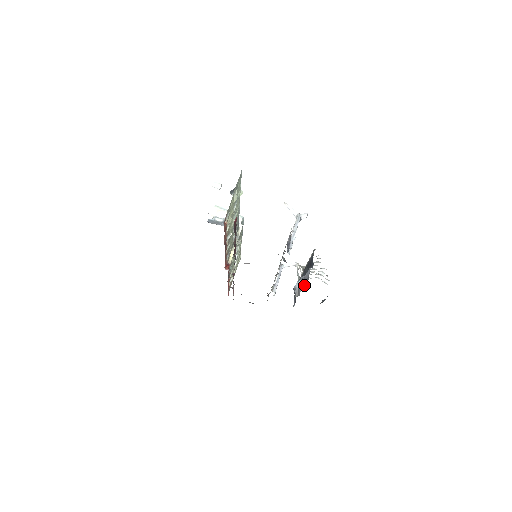
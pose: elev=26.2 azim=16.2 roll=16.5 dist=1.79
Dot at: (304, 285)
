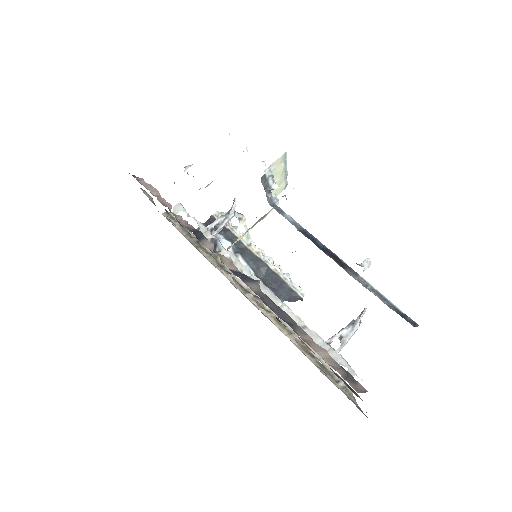
Dot at: occluded
